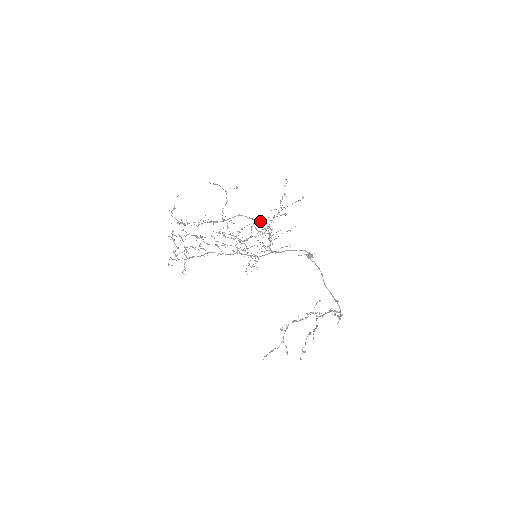
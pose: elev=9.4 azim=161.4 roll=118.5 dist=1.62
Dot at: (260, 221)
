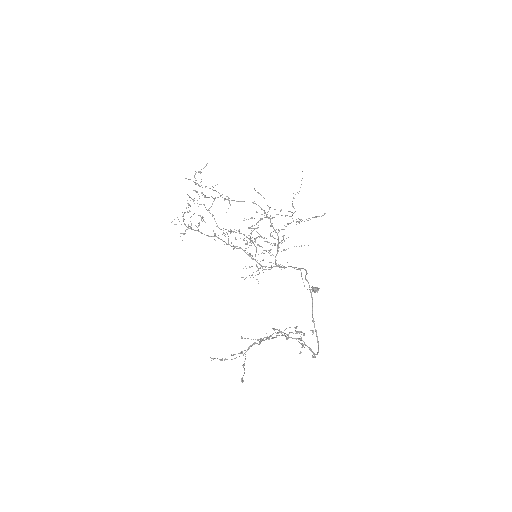
Dot at: (271, 218)
